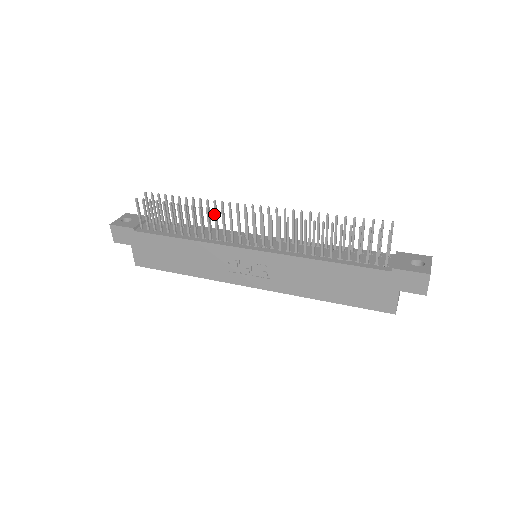
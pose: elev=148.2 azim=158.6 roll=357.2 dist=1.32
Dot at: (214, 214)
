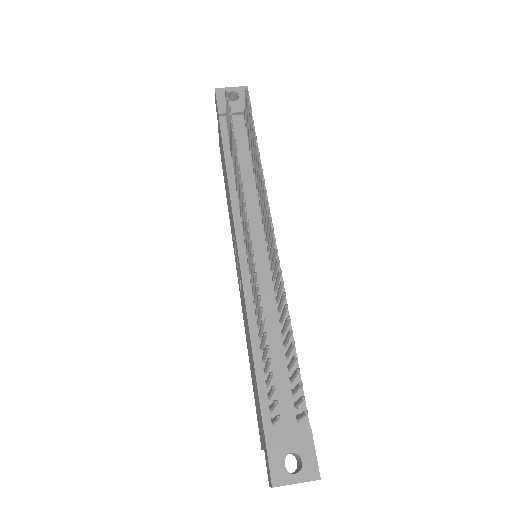
Dot at: (240, 185)
